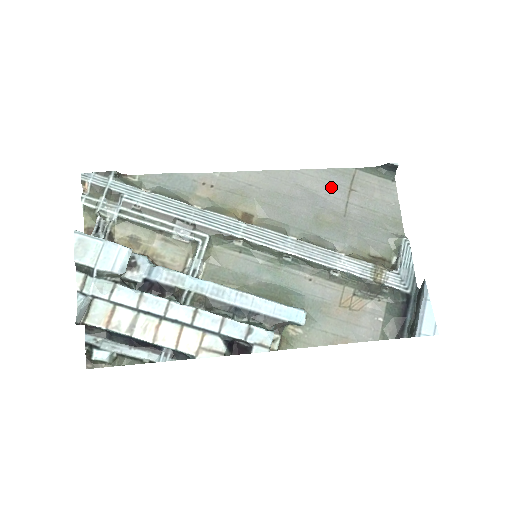
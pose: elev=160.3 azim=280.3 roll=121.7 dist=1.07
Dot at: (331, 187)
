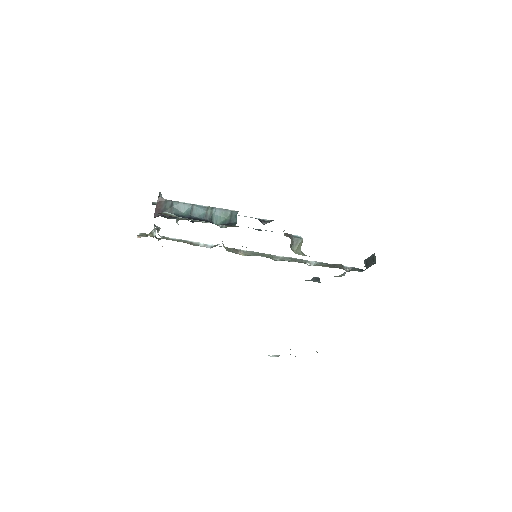
Dot at: occluded
